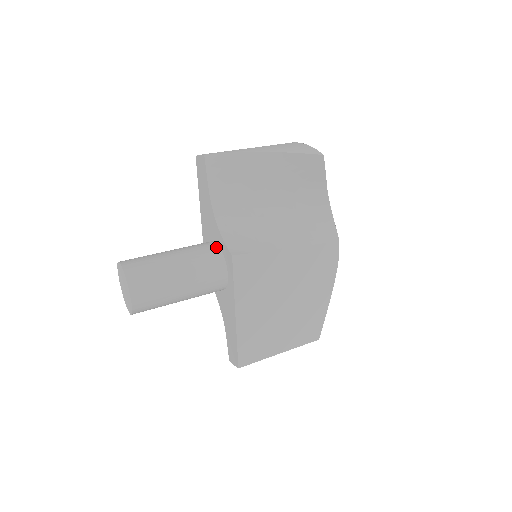
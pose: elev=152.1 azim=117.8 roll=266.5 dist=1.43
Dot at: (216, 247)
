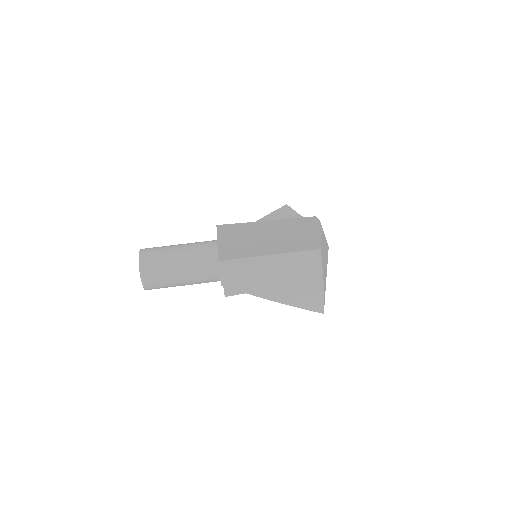
Dot at: (219, 274)
